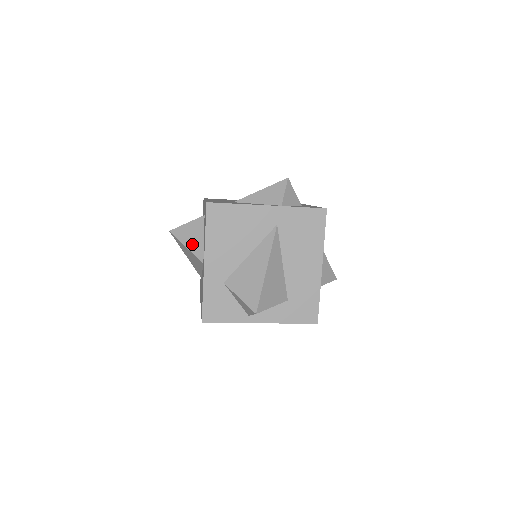
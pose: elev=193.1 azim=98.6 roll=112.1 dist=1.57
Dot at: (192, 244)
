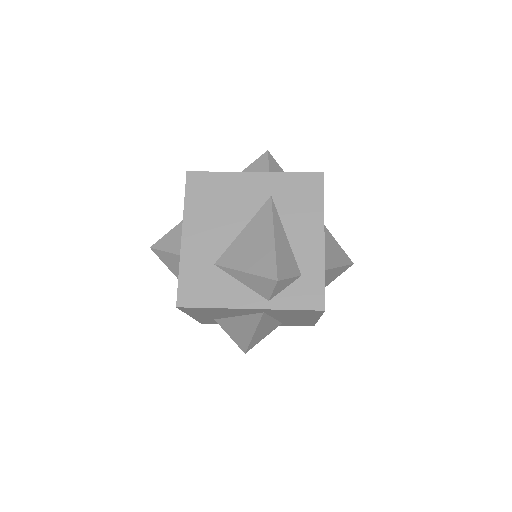
Dot at: (177, 274)
